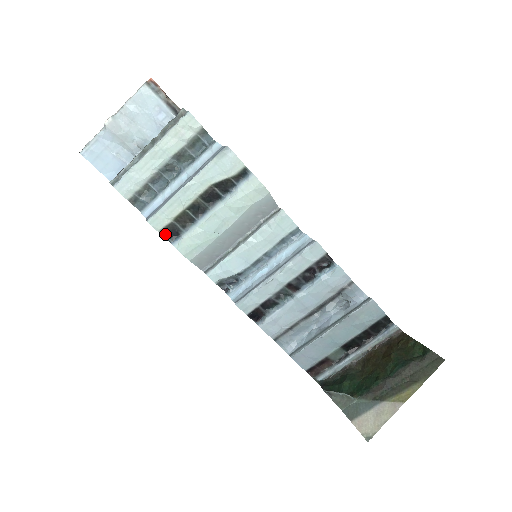
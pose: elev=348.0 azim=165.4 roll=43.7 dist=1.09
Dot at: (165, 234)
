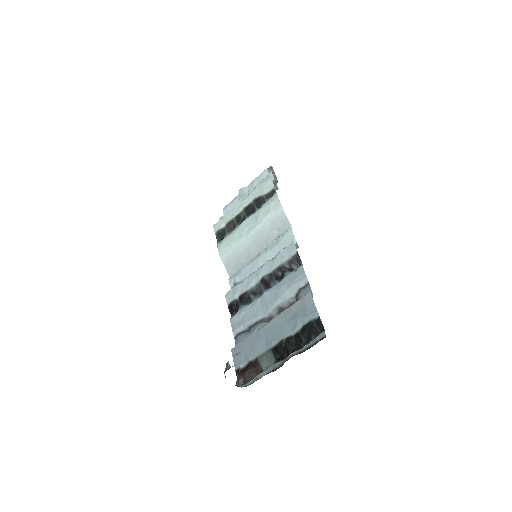
Dot at: (218, 236)
